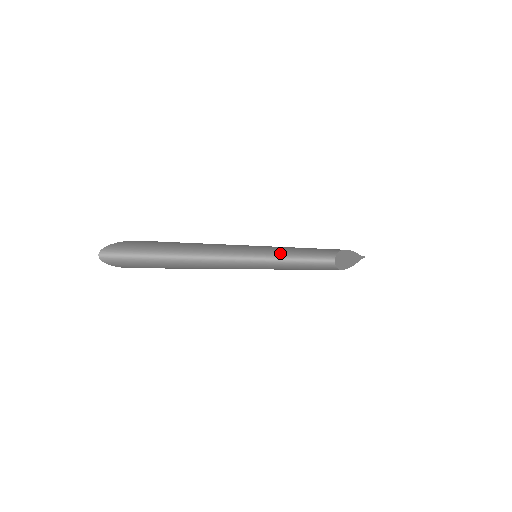
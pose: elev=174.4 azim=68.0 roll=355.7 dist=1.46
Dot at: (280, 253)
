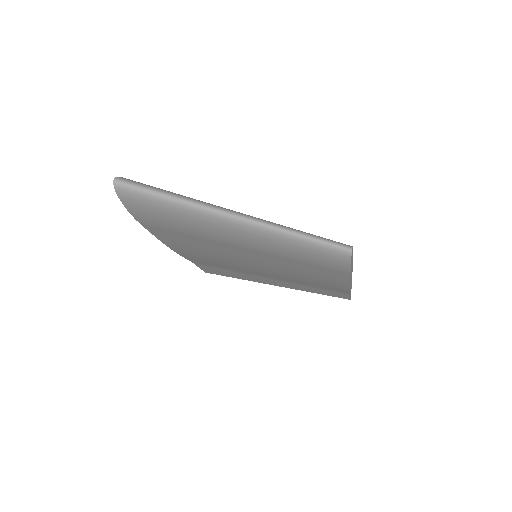
Dot at: (299, 230)
